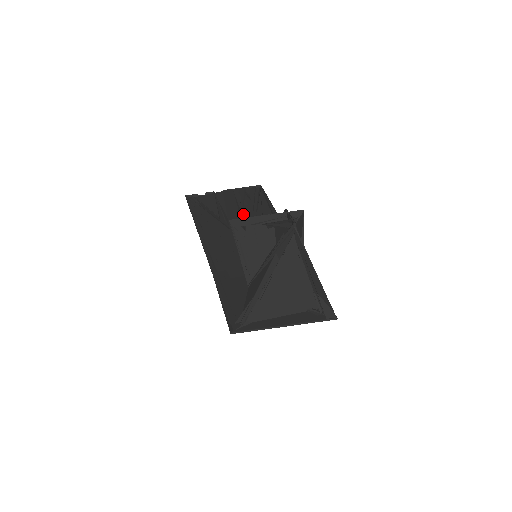
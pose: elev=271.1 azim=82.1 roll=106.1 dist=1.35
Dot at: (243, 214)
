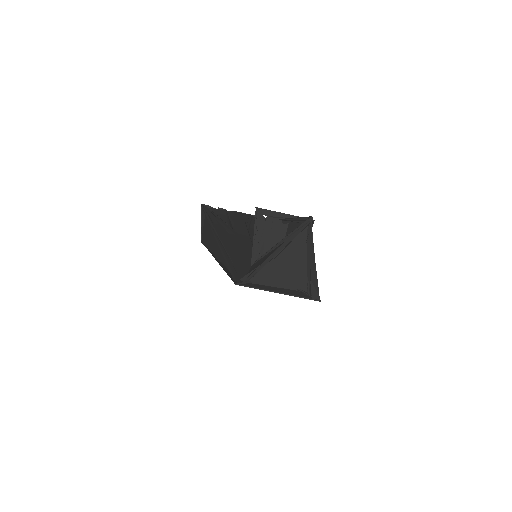
Dot at: (249, 229)
